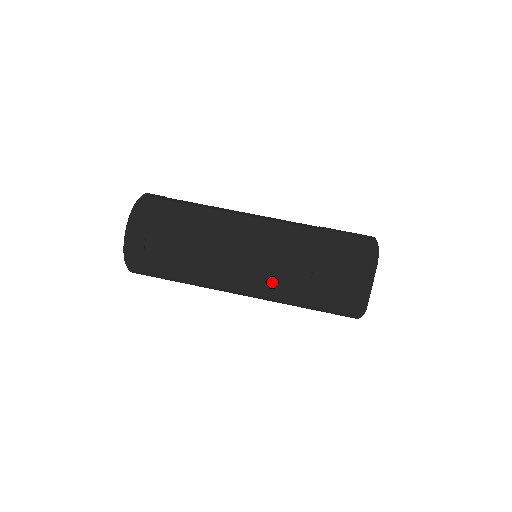
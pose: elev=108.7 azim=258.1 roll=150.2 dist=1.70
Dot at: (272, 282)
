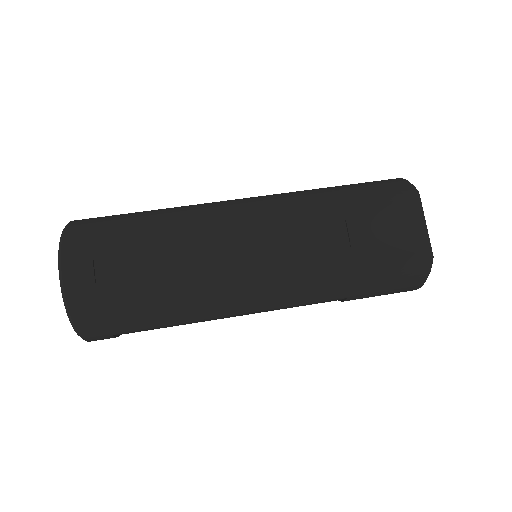
Dot at: (298, 261)
